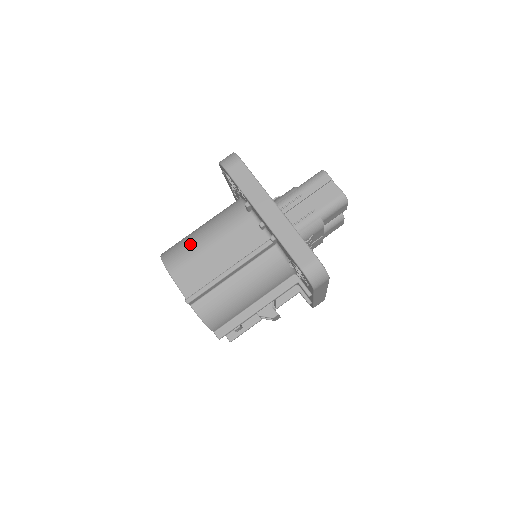
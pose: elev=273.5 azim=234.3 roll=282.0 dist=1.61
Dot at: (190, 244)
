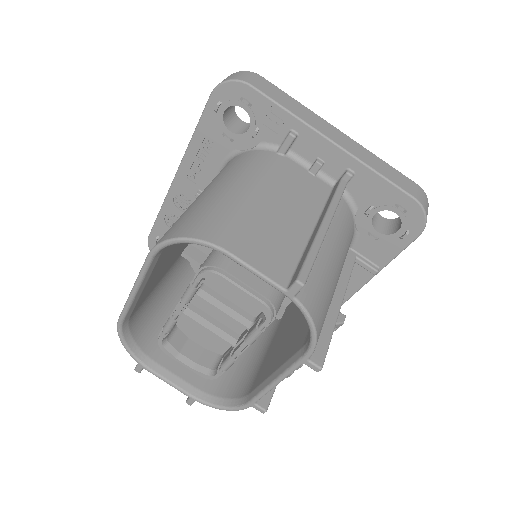
Dot at: (227, 203)
